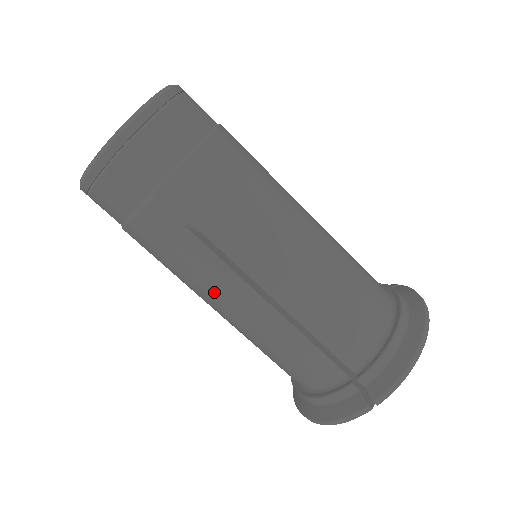
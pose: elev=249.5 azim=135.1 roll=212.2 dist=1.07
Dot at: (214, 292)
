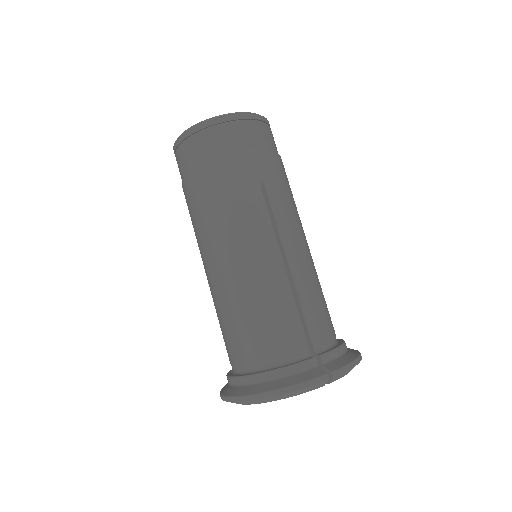
Dot at: (247, 237)
